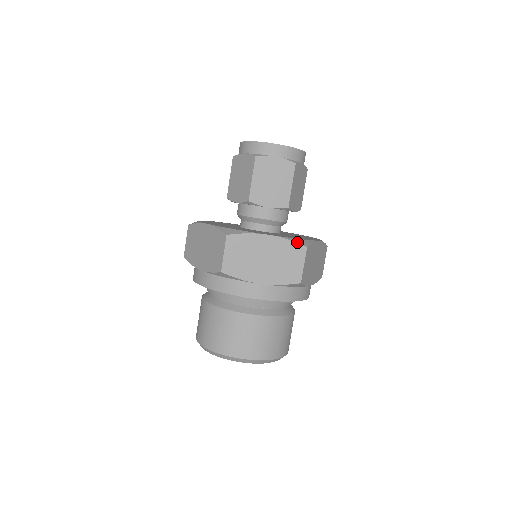
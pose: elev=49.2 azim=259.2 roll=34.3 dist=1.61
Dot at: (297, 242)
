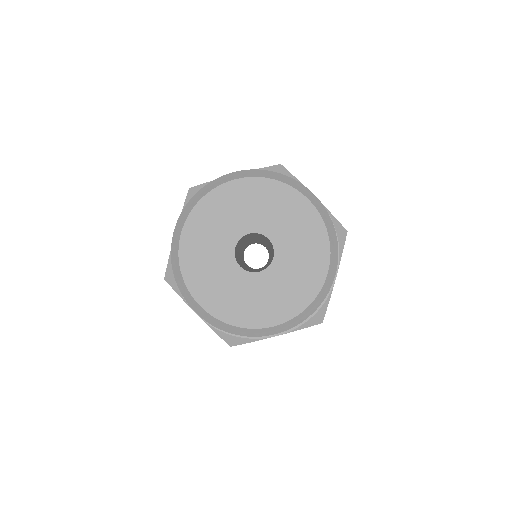
Dot at: occluded
